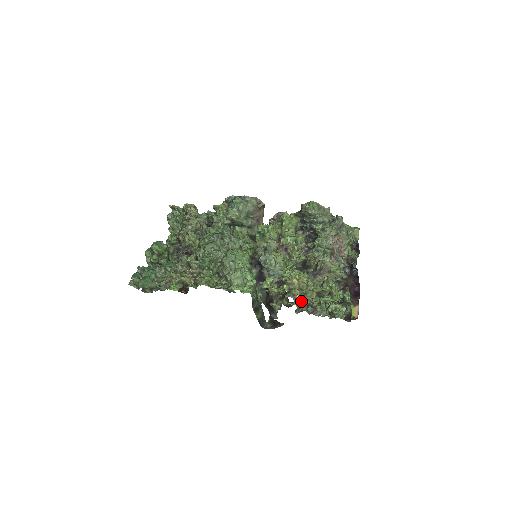
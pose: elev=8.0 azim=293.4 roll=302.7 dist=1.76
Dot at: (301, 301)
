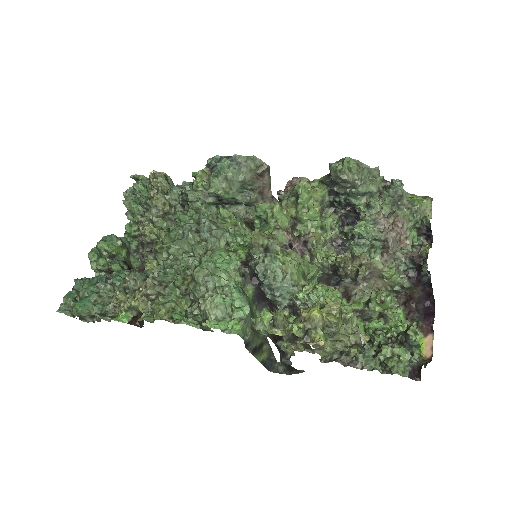
Dot at: (328, 347)
